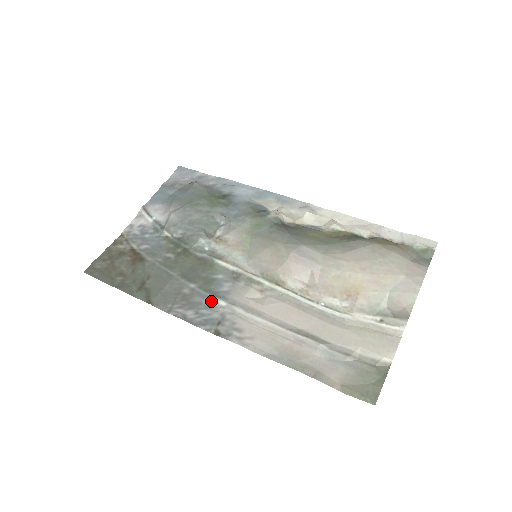
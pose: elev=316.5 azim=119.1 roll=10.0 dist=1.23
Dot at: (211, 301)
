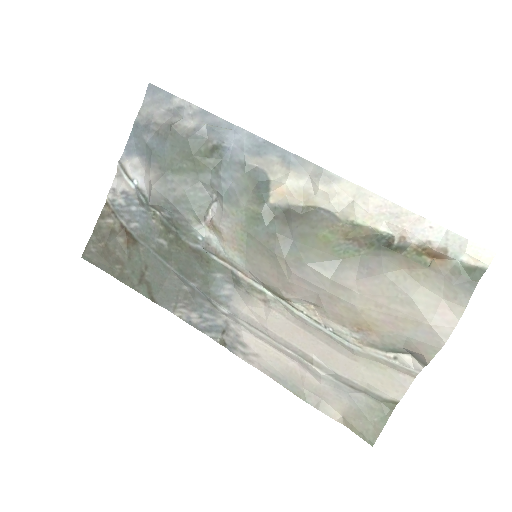
Dot at: (213, 305)
